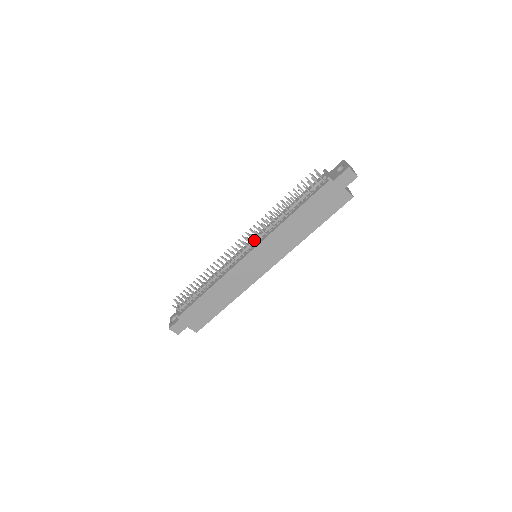
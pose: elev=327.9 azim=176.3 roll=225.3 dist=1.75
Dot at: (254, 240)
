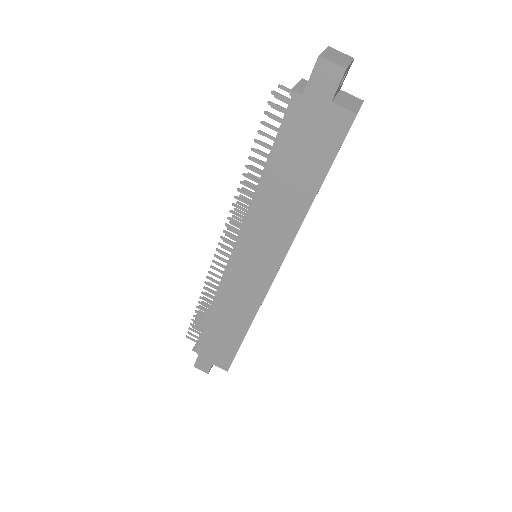
Dot at: occluded
